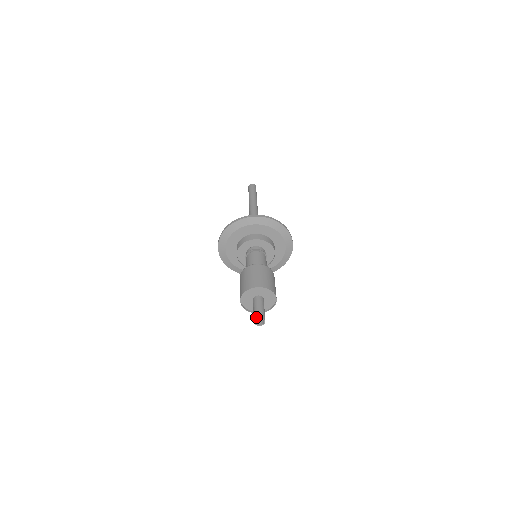
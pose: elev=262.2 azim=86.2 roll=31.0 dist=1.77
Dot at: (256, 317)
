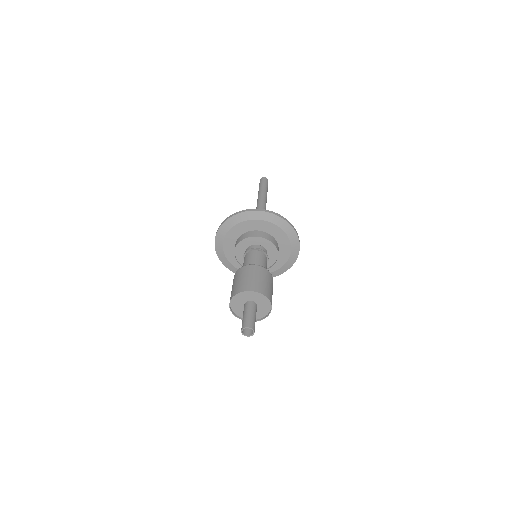
Dot at: (246, 325)
